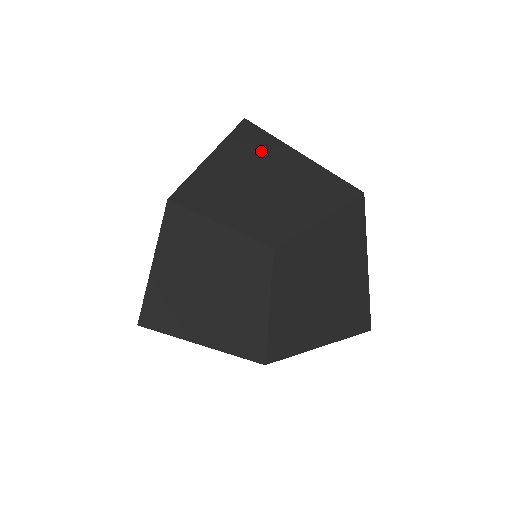
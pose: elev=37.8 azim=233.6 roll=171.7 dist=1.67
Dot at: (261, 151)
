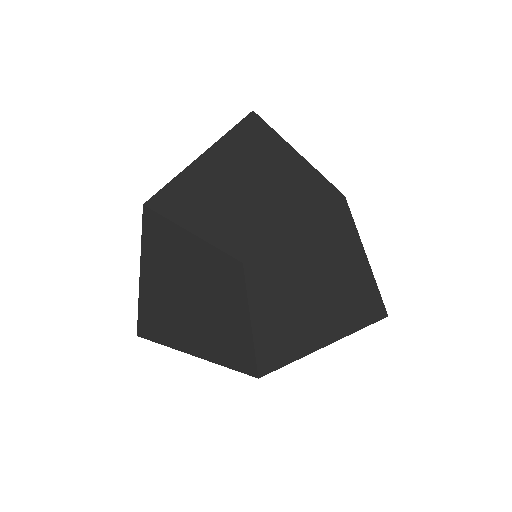
Dot at: (259, 148)
